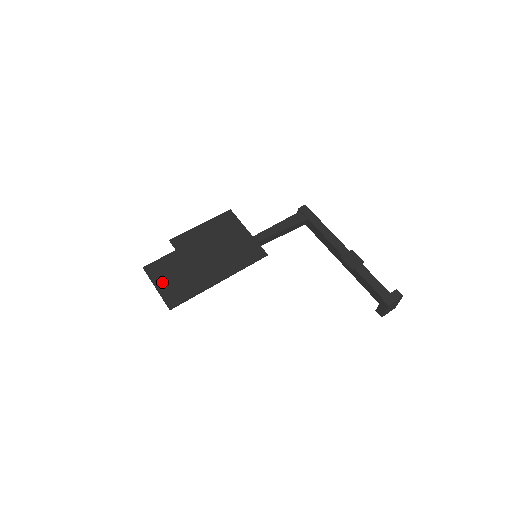
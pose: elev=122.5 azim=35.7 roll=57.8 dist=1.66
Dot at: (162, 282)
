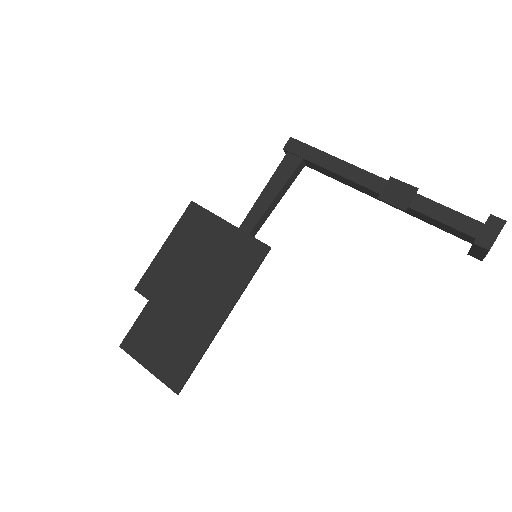
Dot at: (151, 358)
